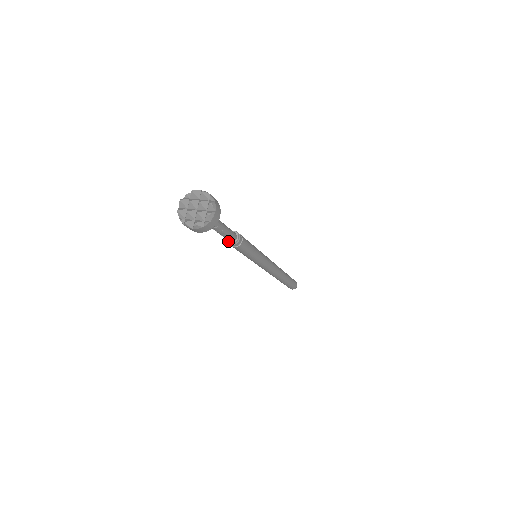
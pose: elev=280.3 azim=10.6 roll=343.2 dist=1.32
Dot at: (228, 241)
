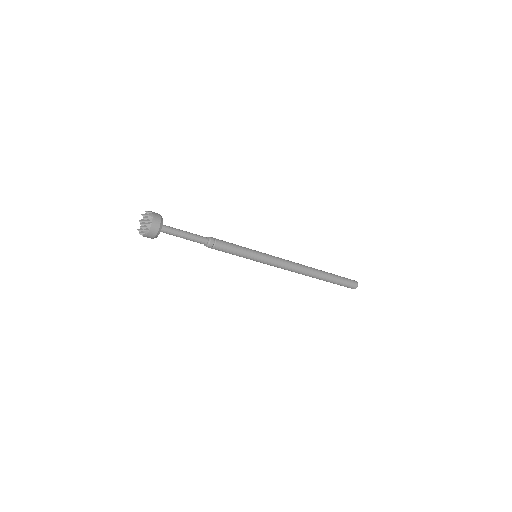
Dot at: occluded
